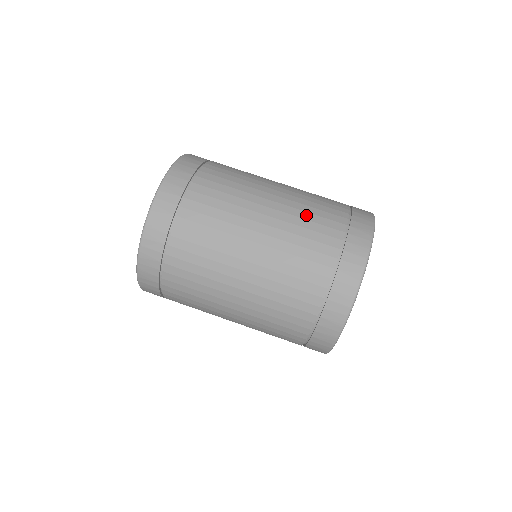
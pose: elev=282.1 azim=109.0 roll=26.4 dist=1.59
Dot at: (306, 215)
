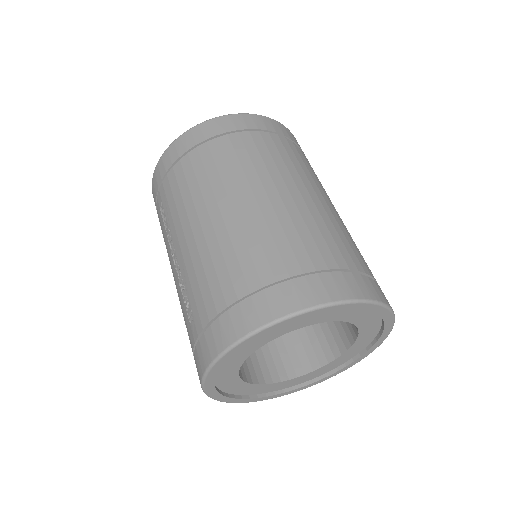
Dot at: occluded
